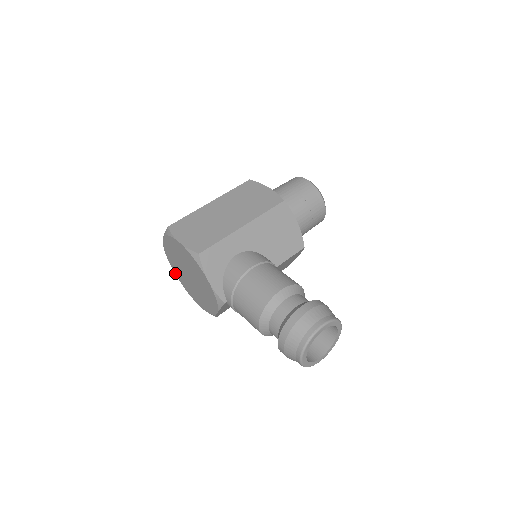
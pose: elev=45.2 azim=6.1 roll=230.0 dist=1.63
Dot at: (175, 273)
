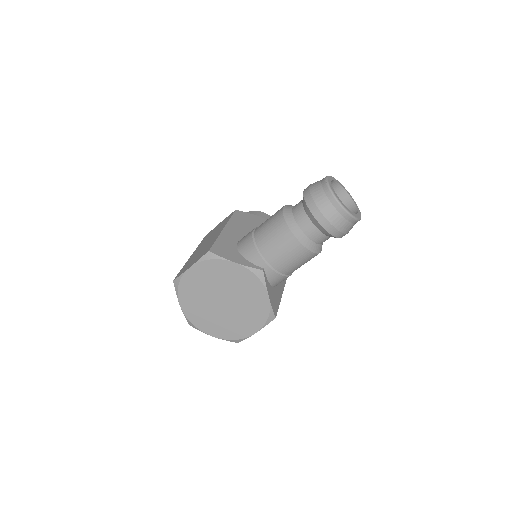
Dot at: (215, 336)
